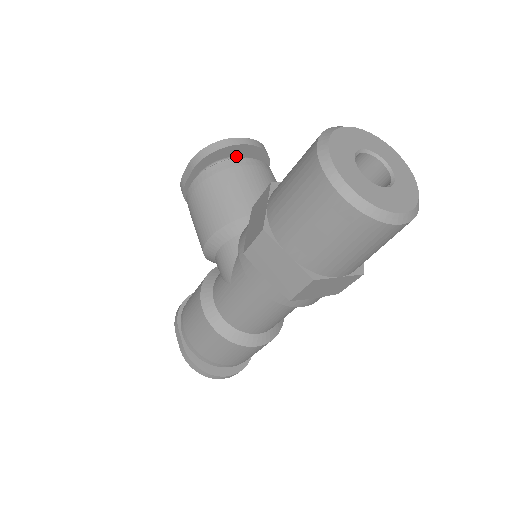
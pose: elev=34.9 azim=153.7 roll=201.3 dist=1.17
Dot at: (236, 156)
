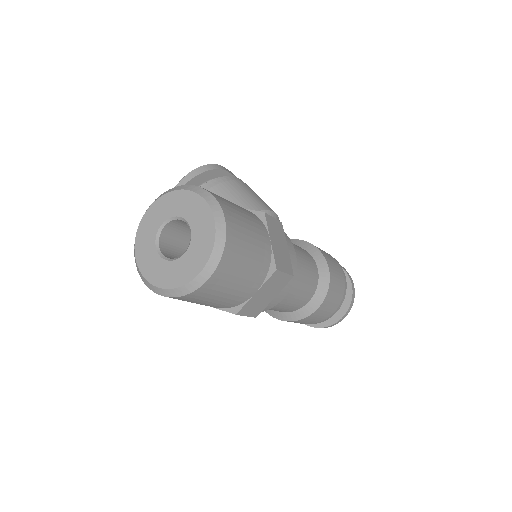
Dot at: occluded
